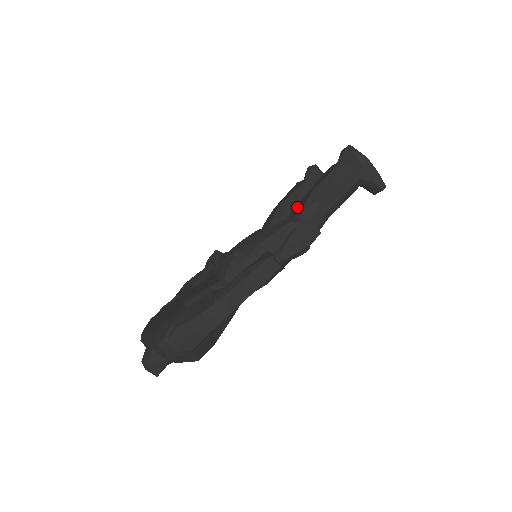
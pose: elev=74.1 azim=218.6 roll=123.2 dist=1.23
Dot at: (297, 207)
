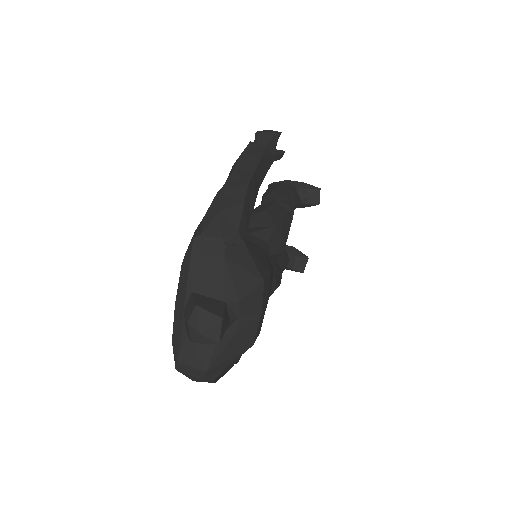
Dot at: occluded
